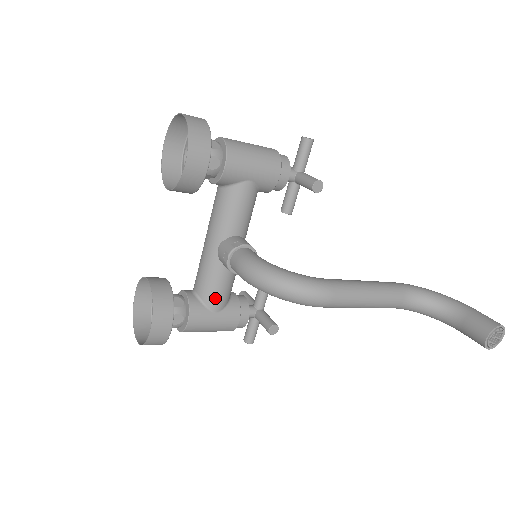
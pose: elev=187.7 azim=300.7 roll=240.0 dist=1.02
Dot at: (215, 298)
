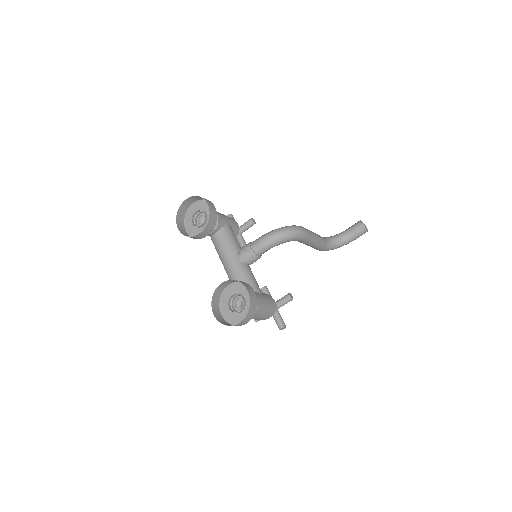
Dot at: (255, 285)
